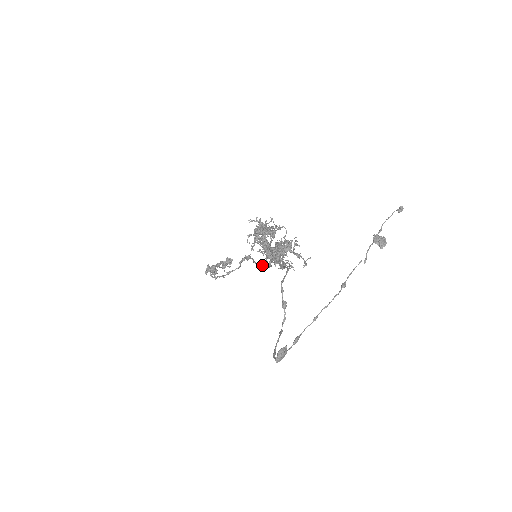
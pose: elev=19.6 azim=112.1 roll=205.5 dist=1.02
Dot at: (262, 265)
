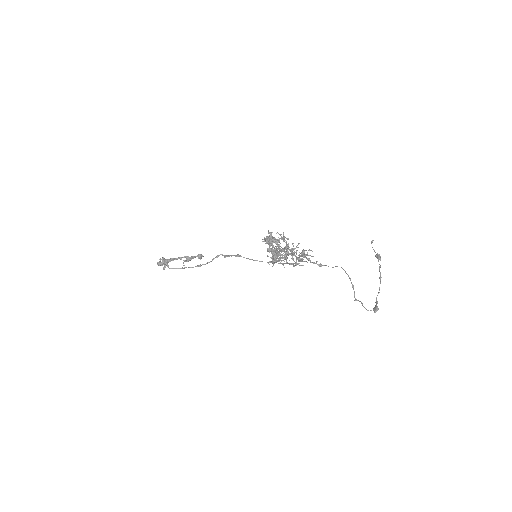
Dot at: (273, 263)
